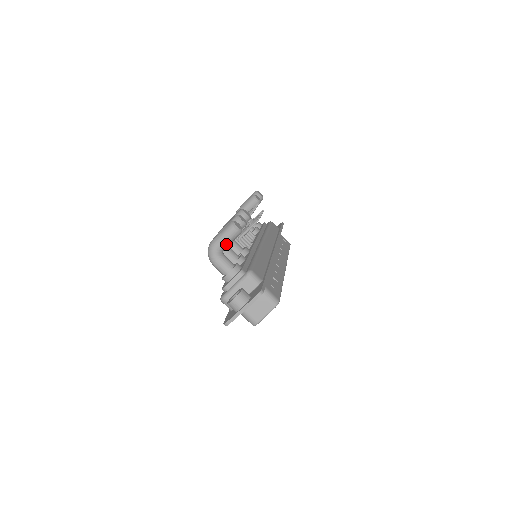
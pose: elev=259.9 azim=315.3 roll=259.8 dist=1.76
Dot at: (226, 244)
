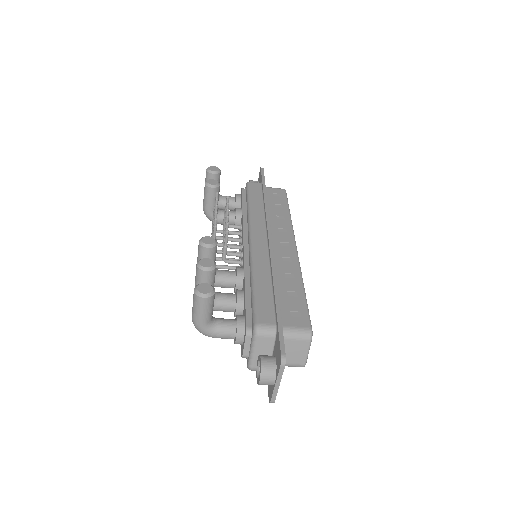
Dot at: (209, 315)
